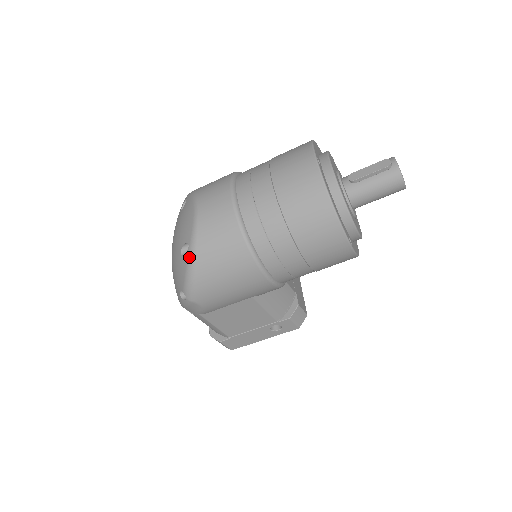
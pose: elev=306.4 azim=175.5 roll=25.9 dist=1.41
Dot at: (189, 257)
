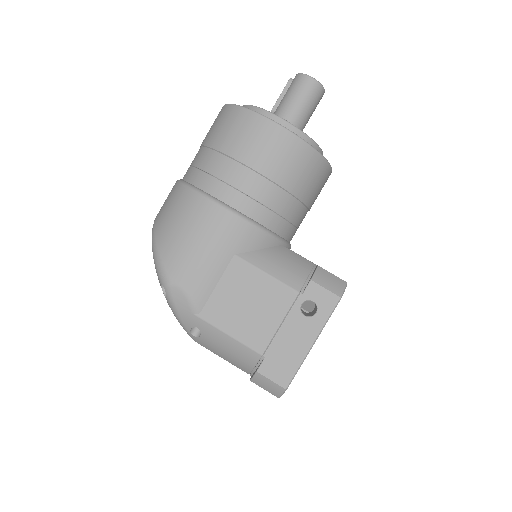
Dot at: (152, 241)
